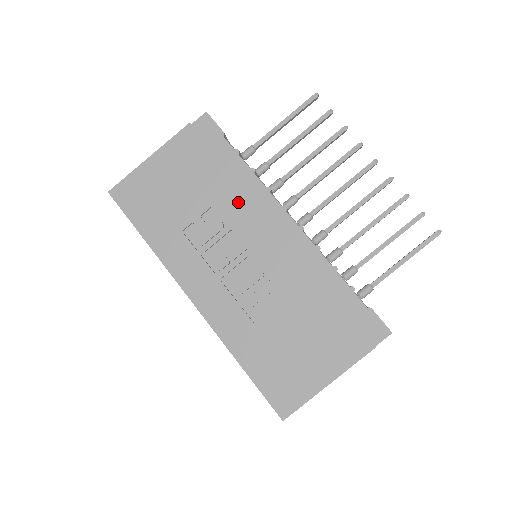
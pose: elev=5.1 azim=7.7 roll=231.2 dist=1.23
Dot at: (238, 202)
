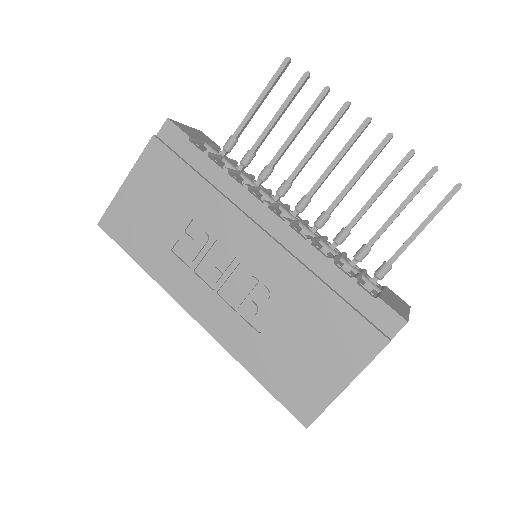
Dot at: (217, 209)
